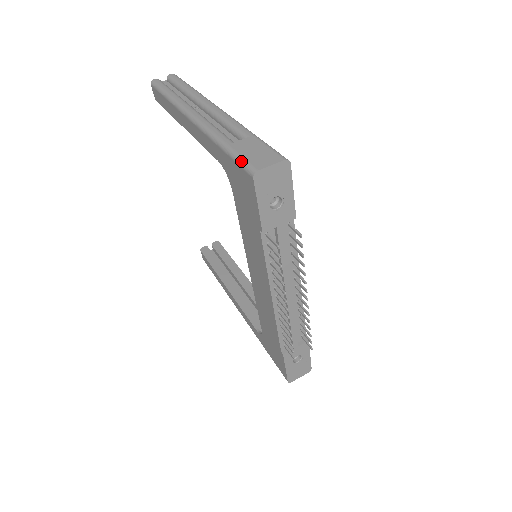
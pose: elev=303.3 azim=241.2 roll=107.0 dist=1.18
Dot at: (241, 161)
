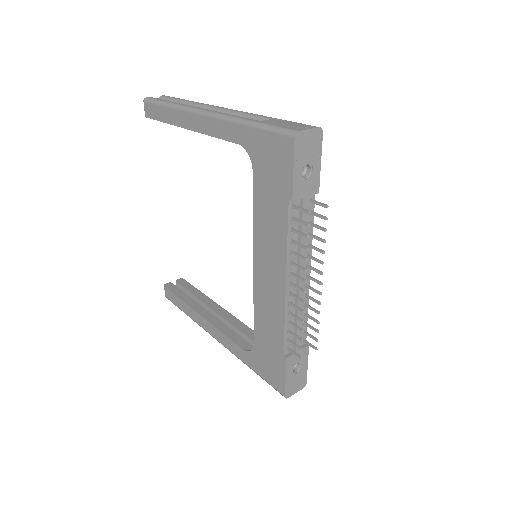
Dot at: (277, 128)
